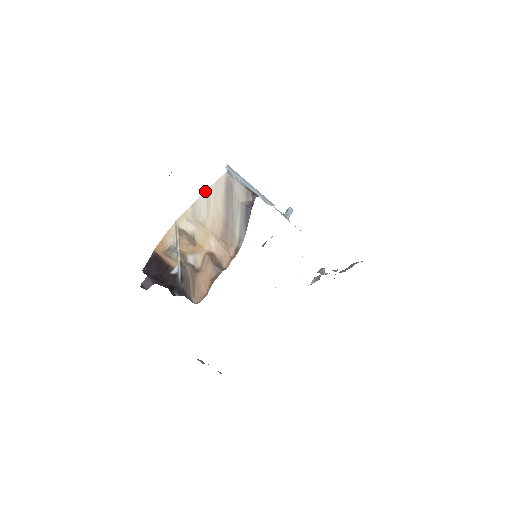
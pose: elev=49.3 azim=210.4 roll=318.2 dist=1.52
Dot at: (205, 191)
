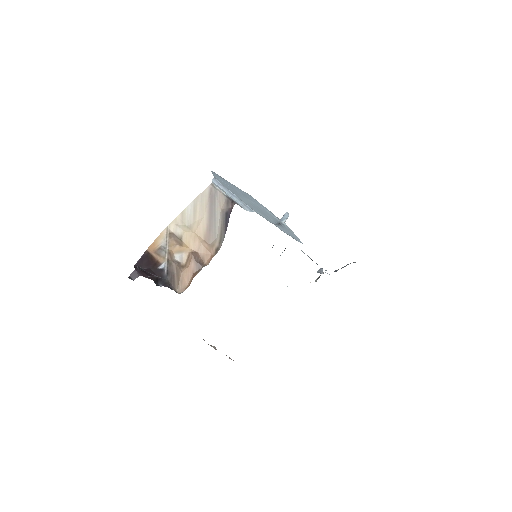
Dot at: (192, 201)
